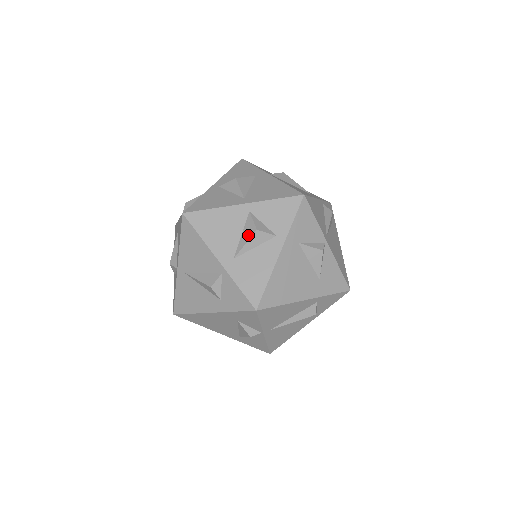
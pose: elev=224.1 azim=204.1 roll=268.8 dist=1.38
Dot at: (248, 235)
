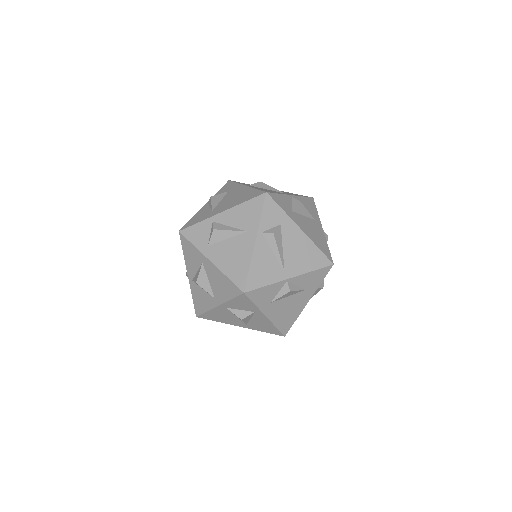
Dot at: (240, 319)
